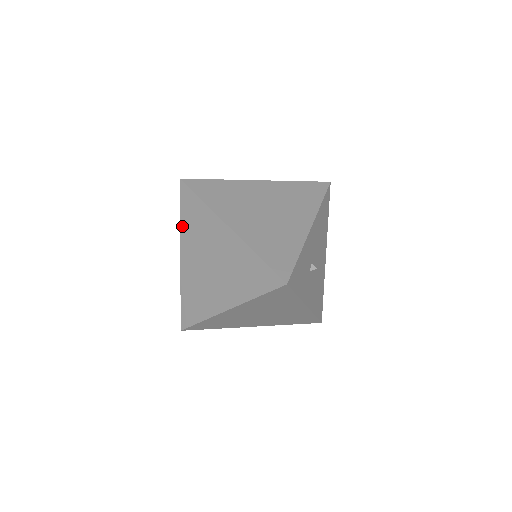
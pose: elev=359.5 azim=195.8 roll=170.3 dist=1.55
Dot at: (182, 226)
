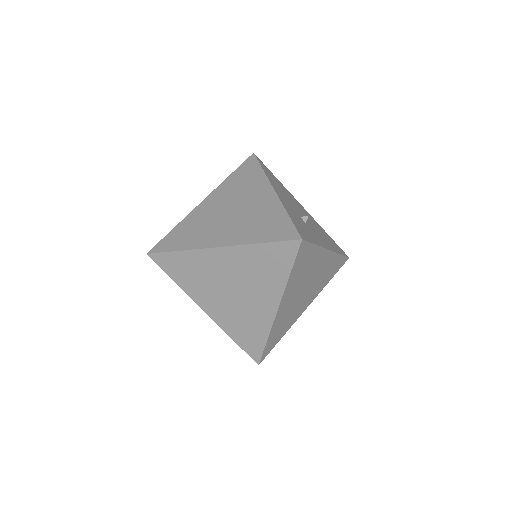
Dot at: (182, 287)
